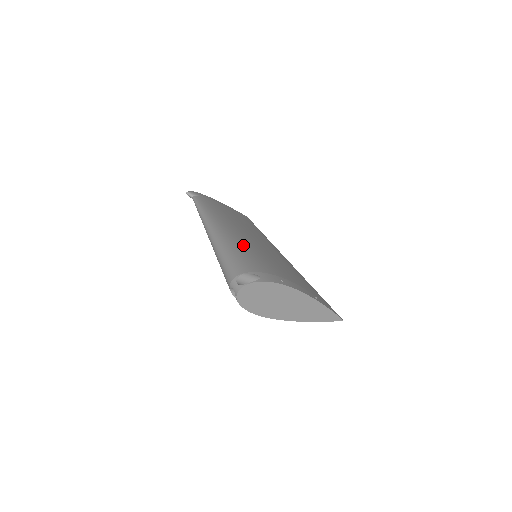
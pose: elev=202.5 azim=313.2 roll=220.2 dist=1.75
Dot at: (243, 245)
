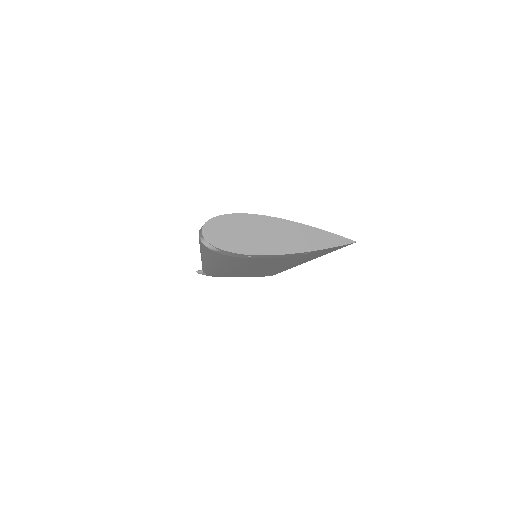
Dot at: occluded
